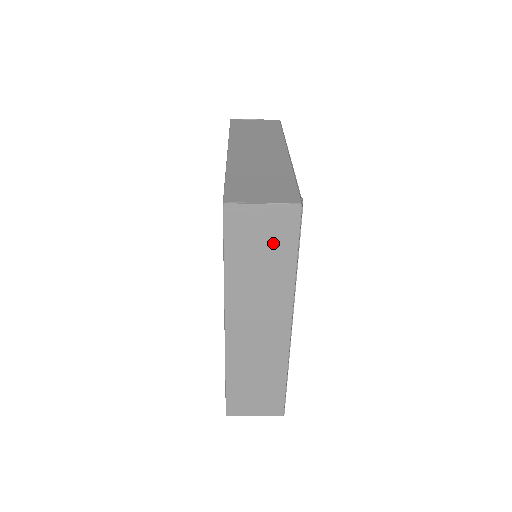
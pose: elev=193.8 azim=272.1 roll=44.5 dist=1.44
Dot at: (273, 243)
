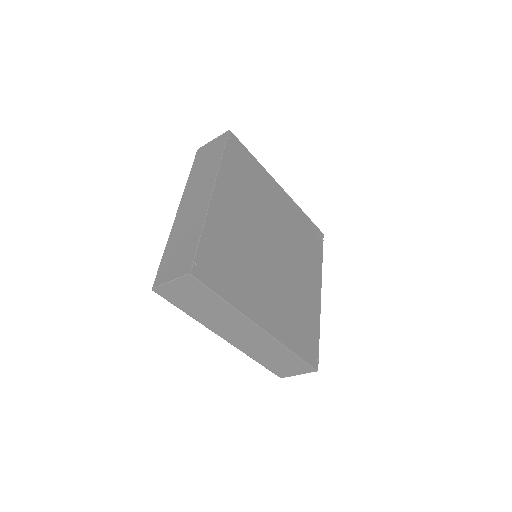
Dot at: (199, 296)
